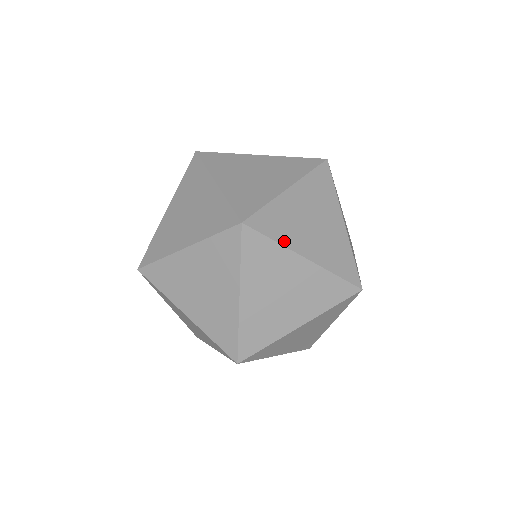
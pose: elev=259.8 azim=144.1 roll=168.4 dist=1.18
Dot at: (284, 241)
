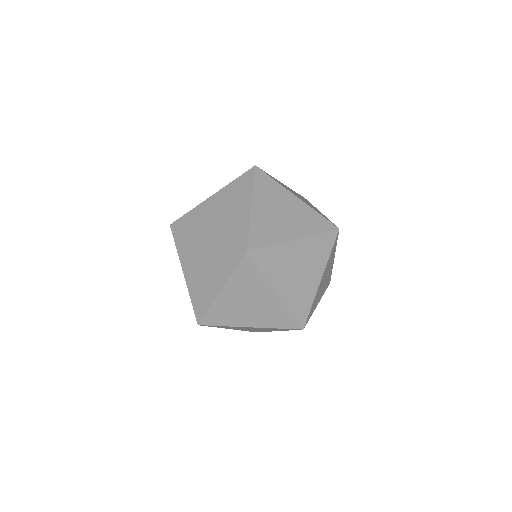
Dot at: (276, 241)
